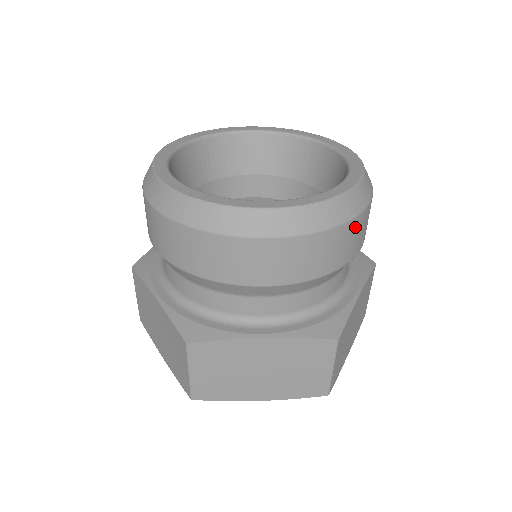
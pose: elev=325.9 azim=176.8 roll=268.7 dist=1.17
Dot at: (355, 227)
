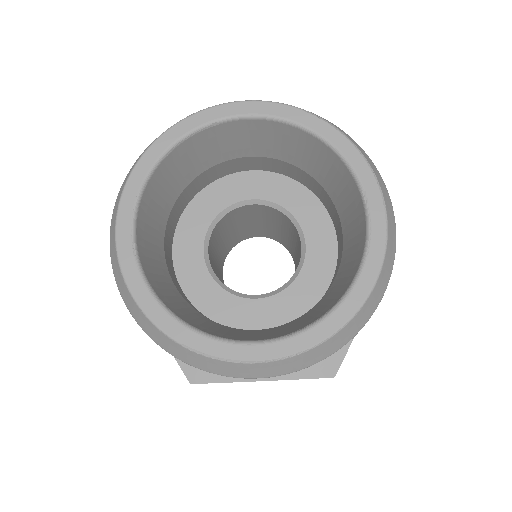
Dot at: occluded
